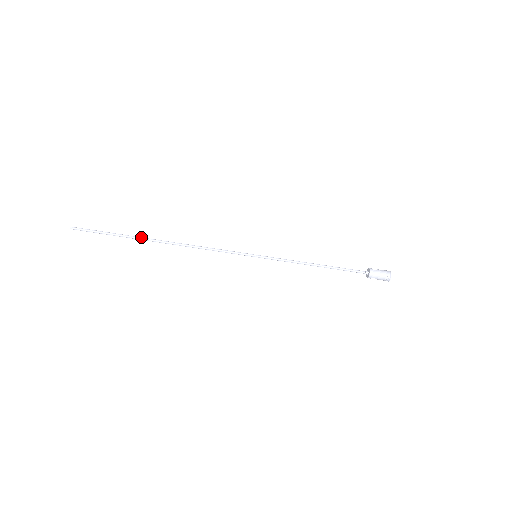
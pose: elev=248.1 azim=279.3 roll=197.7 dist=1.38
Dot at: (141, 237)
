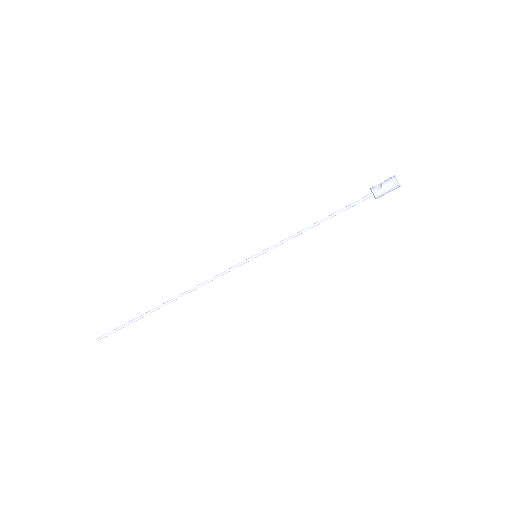
Dot at: (152, 310)
